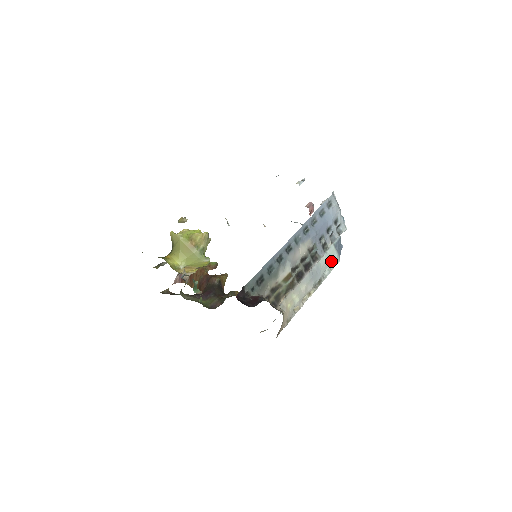
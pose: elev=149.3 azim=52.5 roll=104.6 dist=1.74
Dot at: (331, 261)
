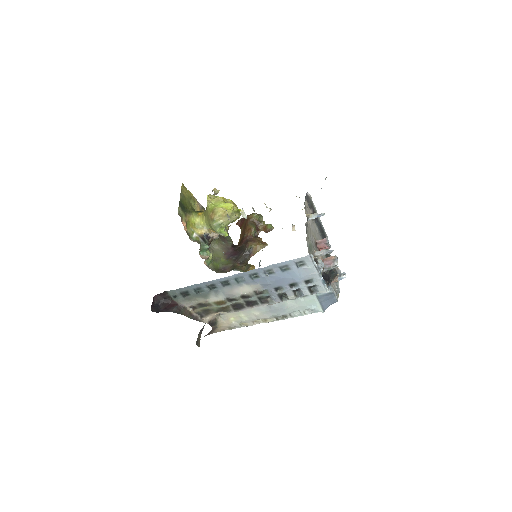
Dot at: (307, 307)
